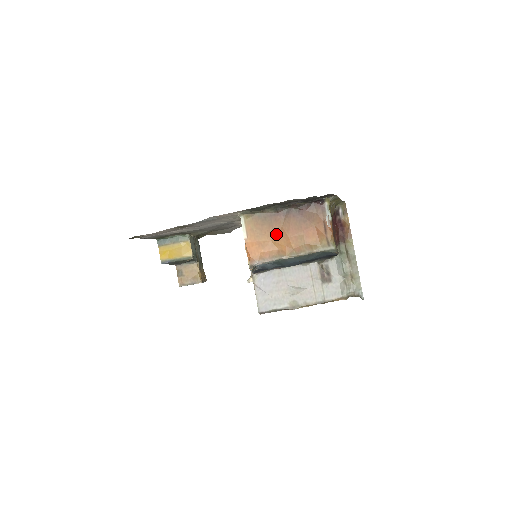
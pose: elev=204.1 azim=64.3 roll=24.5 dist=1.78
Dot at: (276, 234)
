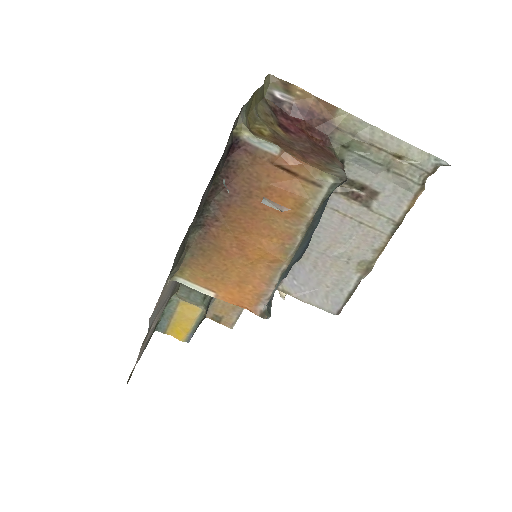
Dot at: (238, 252)
